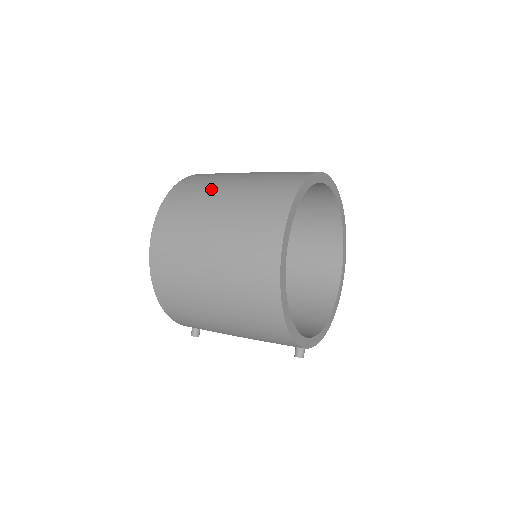
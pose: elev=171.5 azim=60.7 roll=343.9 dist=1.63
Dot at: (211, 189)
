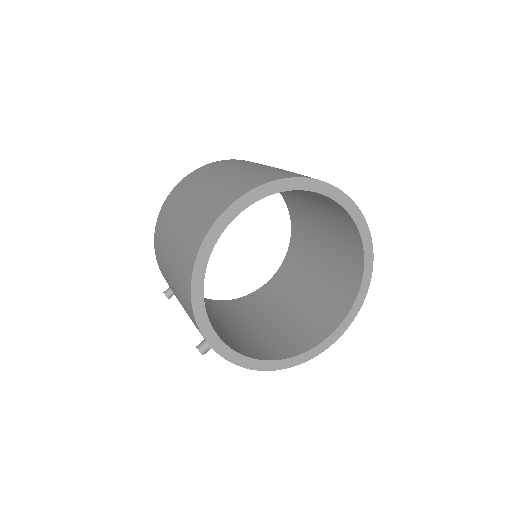
Dot at: (252, 163)
